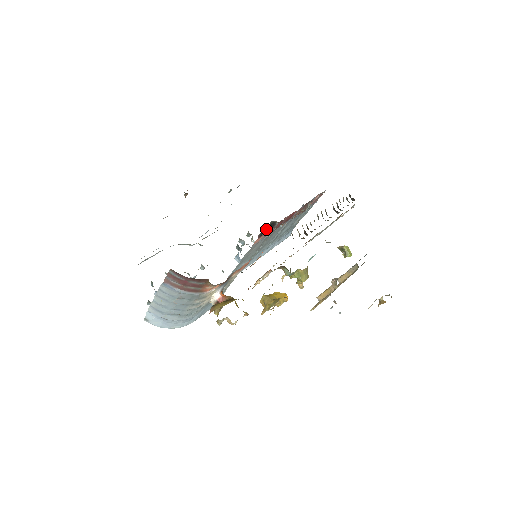
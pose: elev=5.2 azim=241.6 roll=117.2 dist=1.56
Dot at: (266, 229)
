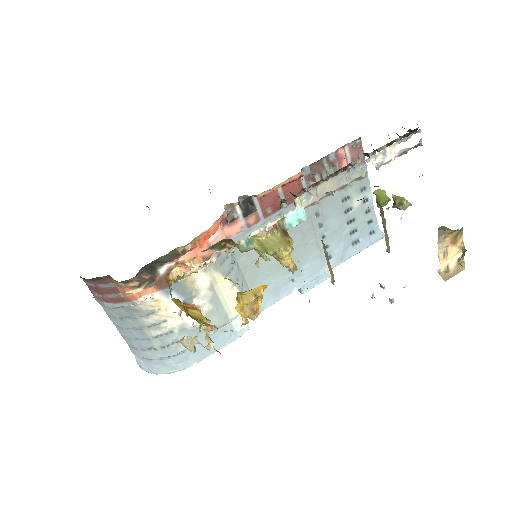
Dot at: (233, 209)
